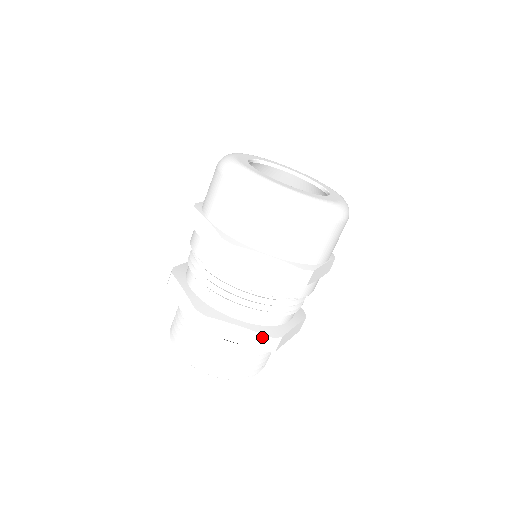
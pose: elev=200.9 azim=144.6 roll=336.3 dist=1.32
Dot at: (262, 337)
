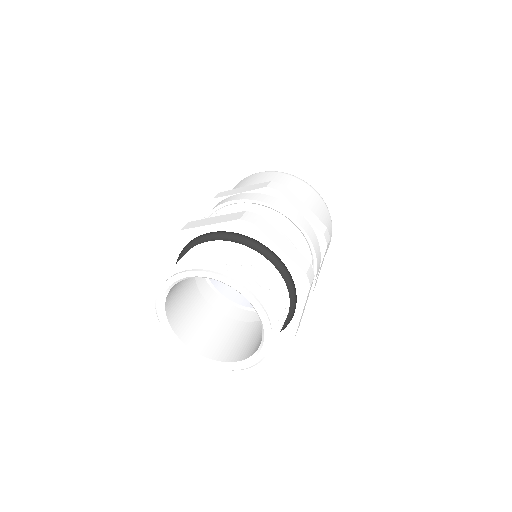
Dot at: (304, 259)
